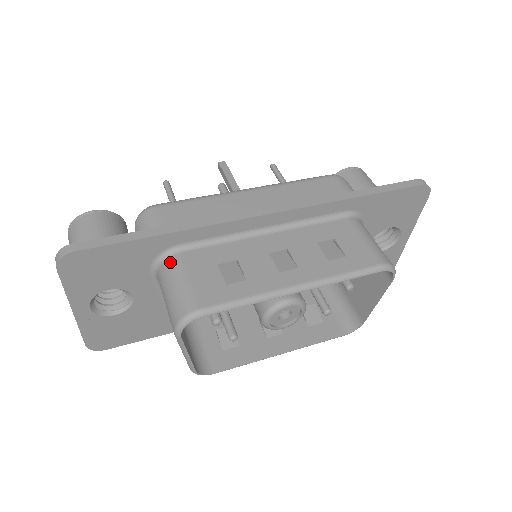
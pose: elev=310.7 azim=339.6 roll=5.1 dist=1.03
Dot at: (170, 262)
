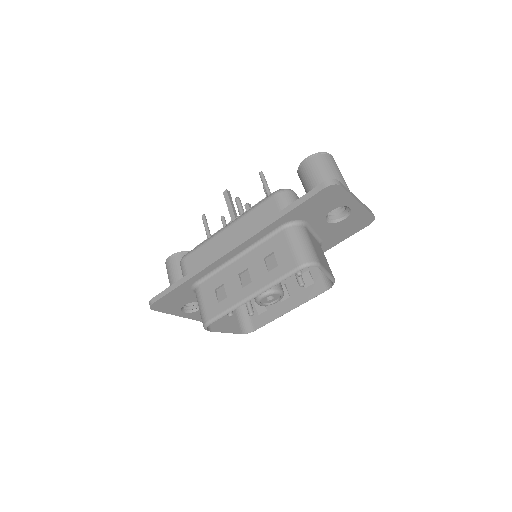
Dot at: (196, 292)
